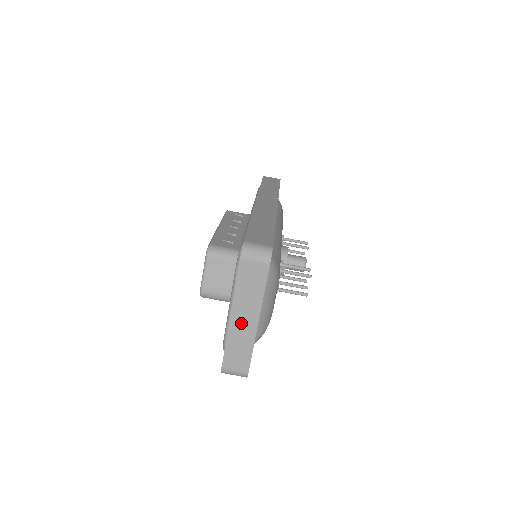
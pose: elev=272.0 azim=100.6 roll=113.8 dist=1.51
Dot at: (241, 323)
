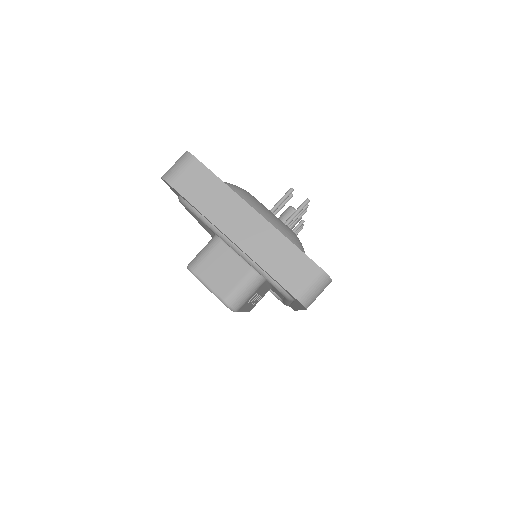
Dot at: (246, 232)
